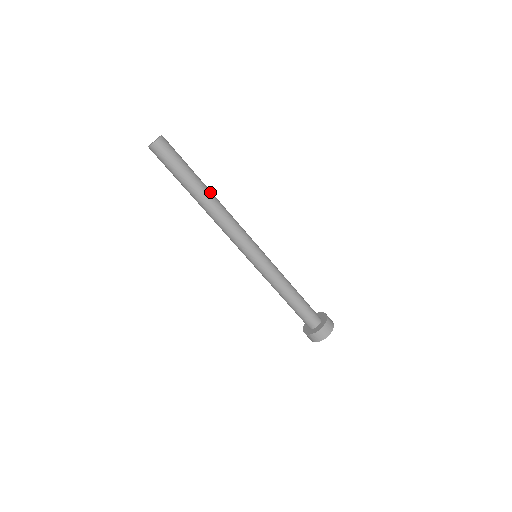
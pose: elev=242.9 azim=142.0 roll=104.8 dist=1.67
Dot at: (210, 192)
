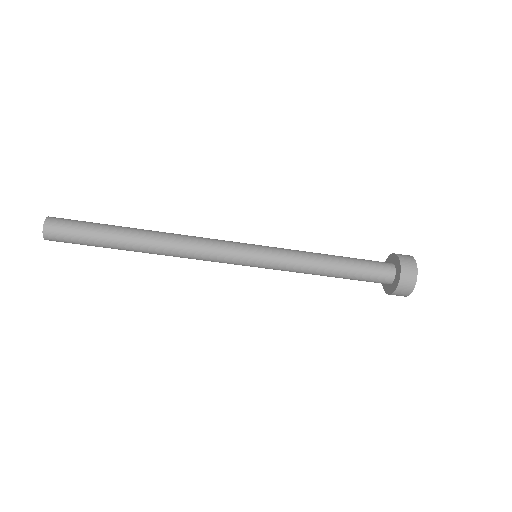
Dot at: (144, 236)
